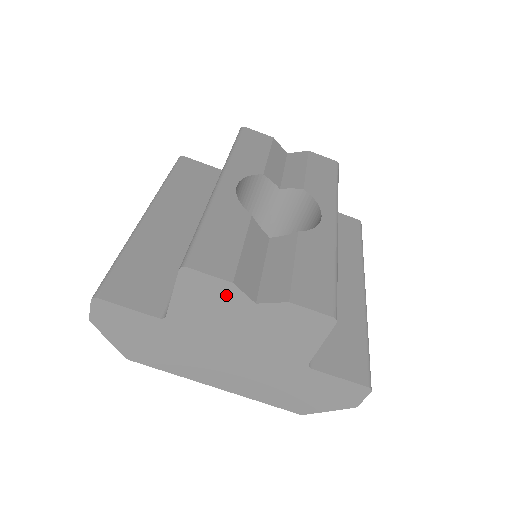
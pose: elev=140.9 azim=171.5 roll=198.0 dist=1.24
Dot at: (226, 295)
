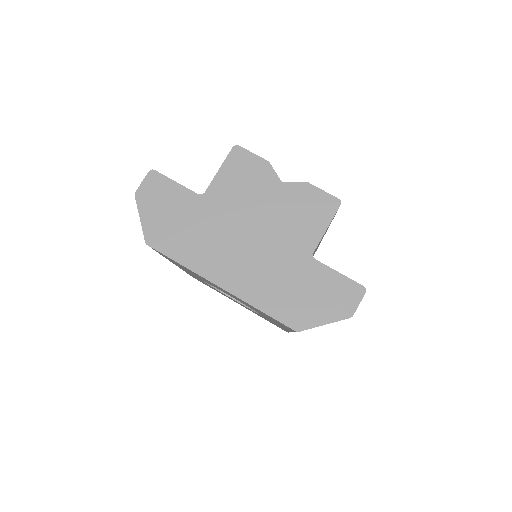
Dot at: (261, 173)
